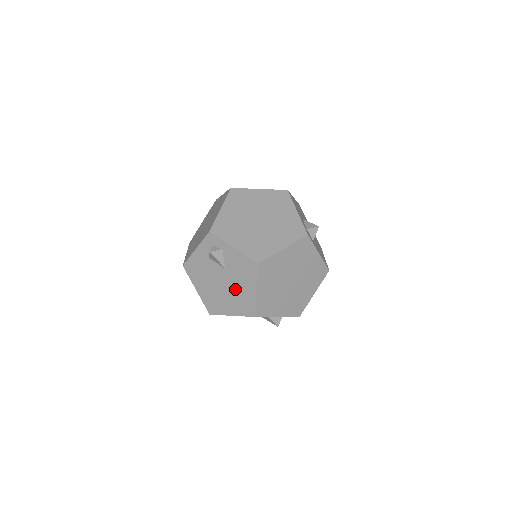
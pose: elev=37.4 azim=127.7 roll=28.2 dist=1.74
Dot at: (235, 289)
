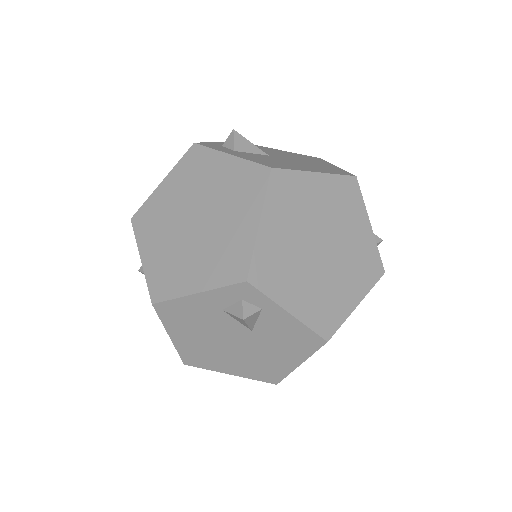
Dot at: (257, 354)
